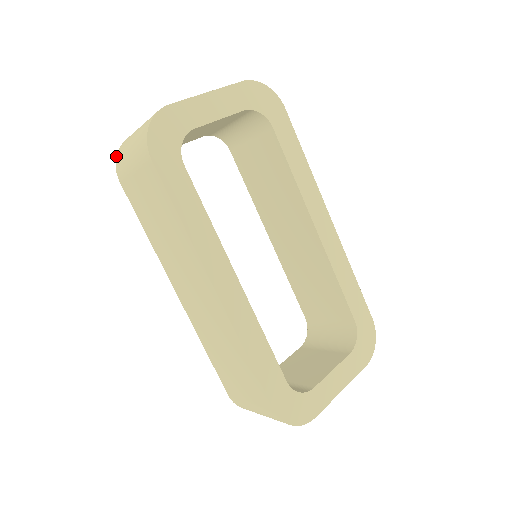
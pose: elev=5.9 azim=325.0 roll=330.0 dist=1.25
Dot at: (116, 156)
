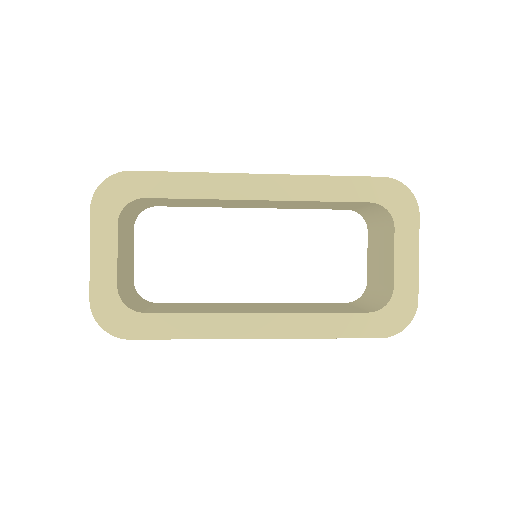
Dot at: occluded
